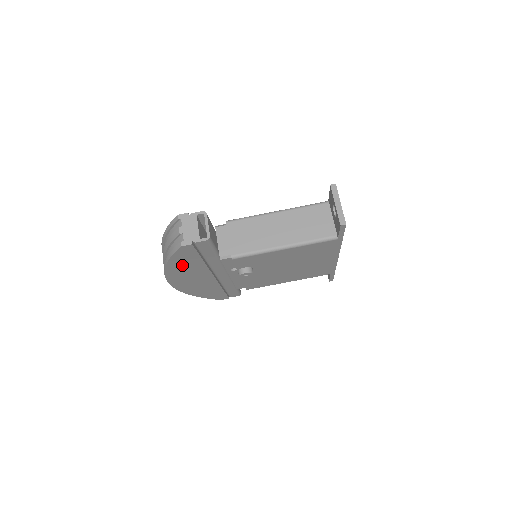
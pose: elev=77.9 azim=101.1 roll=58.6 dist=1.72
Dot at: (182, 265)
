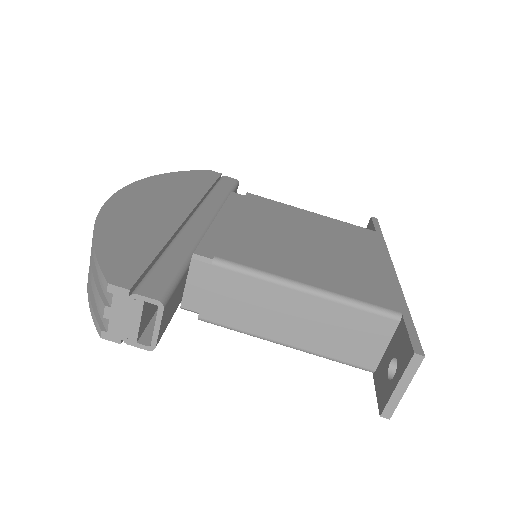
Dot at: occluded
